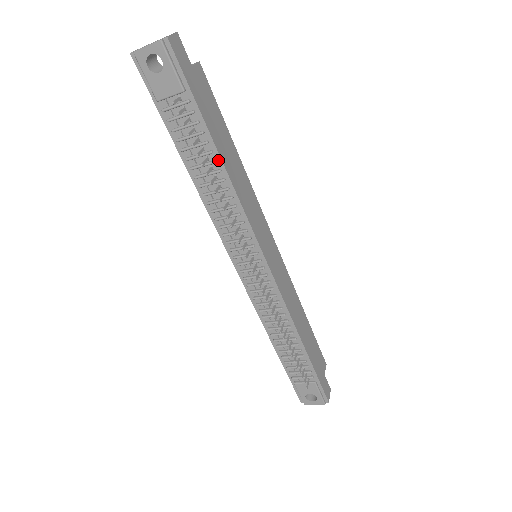
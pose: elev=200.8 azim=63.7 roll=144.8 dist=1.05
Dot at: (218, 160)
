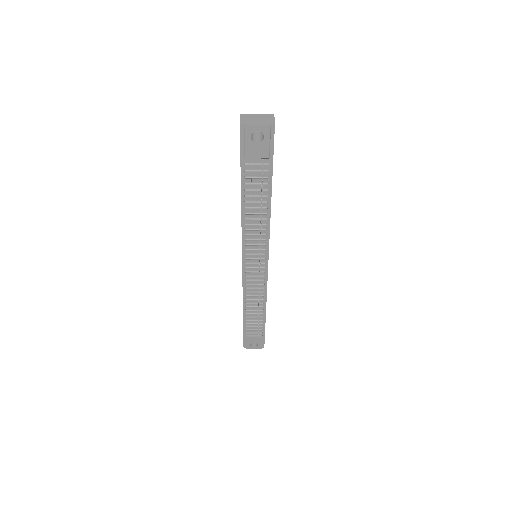
Dot at: (269, 201)
